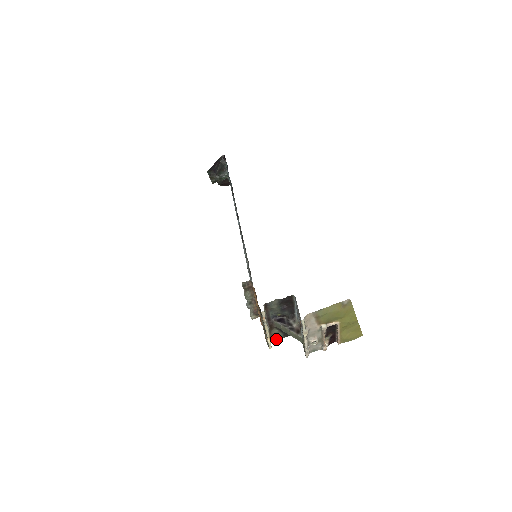
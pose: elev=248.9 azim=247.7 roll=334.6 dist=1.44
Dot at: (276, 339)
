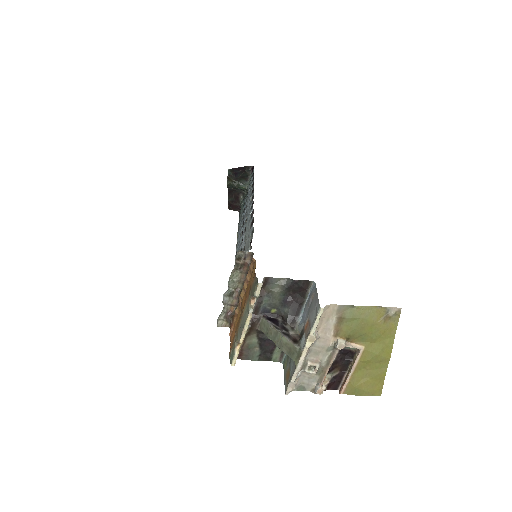
Dot at: (246, 357)
